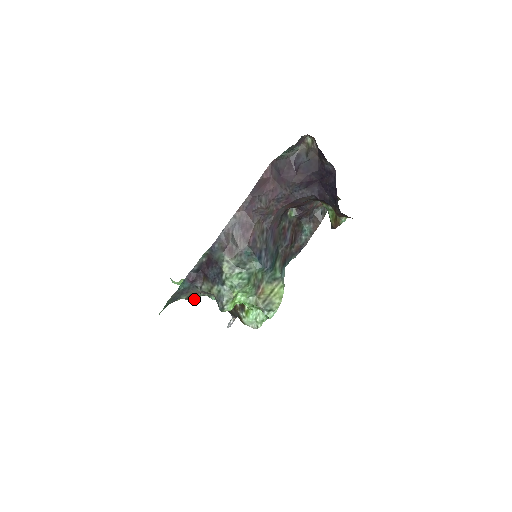
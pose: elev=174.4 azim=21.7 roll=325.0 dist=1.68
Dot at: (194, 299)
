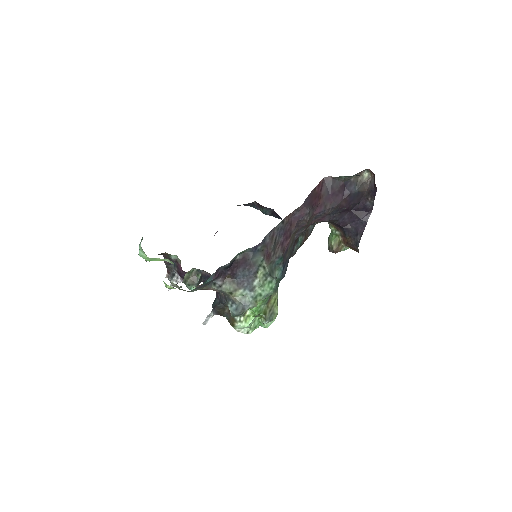
Dot at: occluded
